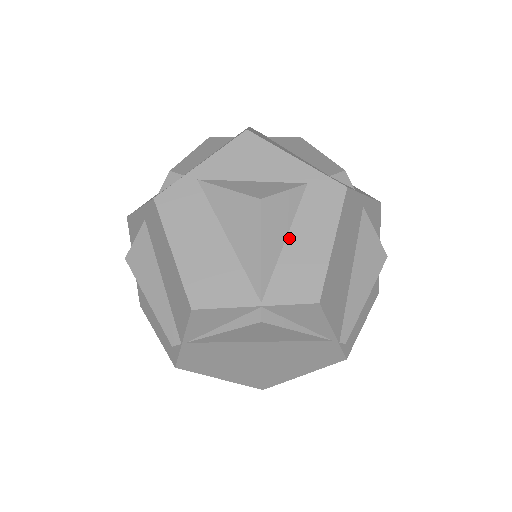
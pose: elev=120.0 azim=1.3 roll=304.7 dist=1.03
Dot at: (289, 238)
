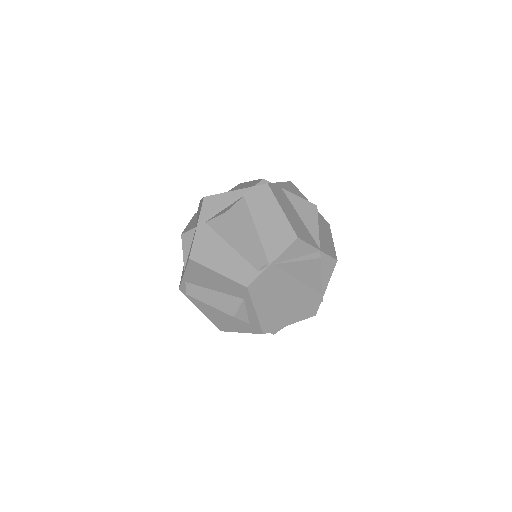
Dot at: (319, 230)
